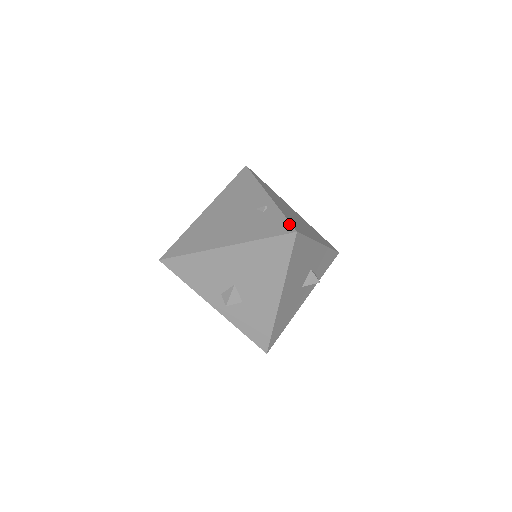
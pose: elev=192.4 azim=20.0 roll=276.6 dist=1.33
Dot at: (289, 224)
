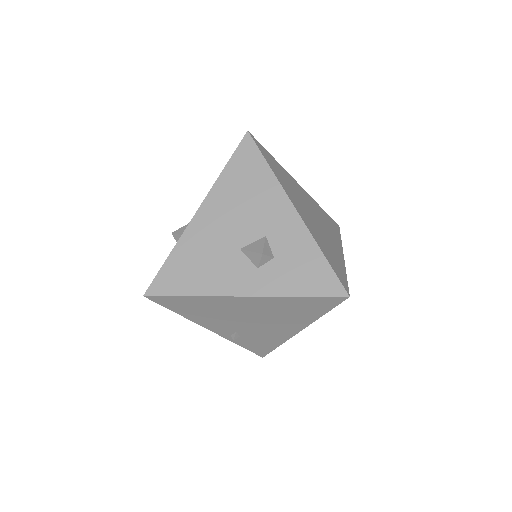
Dot at: occluded
